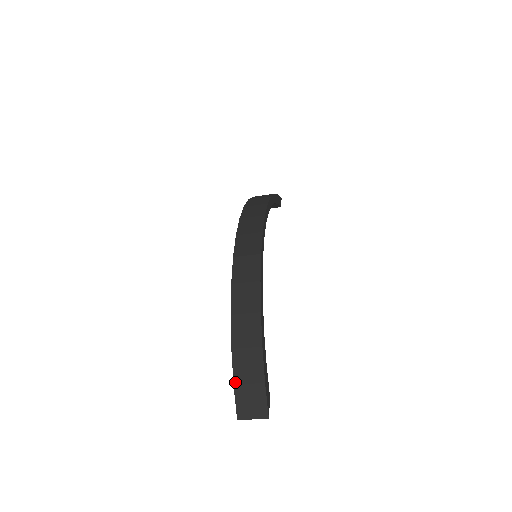
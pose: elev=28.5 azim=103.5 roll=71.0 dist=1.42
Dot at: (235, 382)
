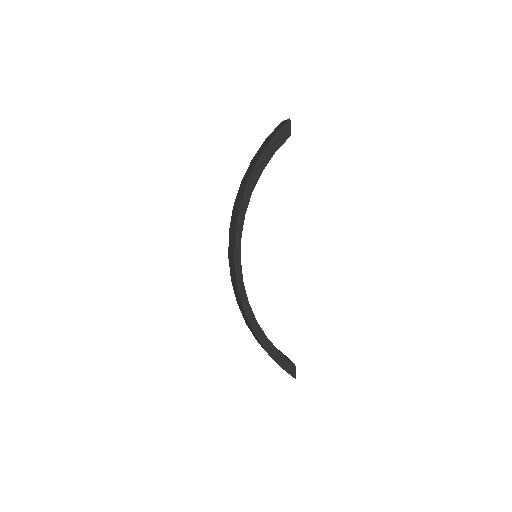
Dot at: occluded
